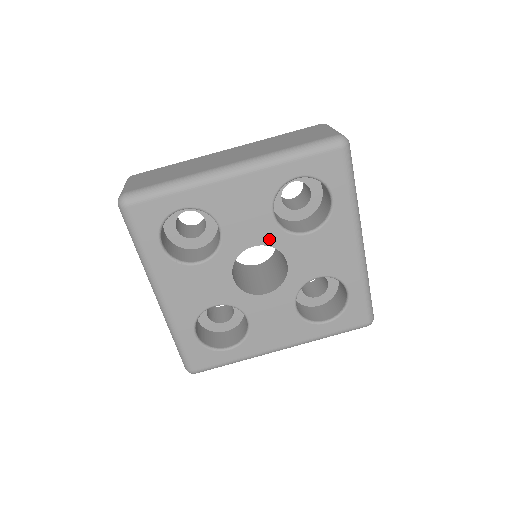
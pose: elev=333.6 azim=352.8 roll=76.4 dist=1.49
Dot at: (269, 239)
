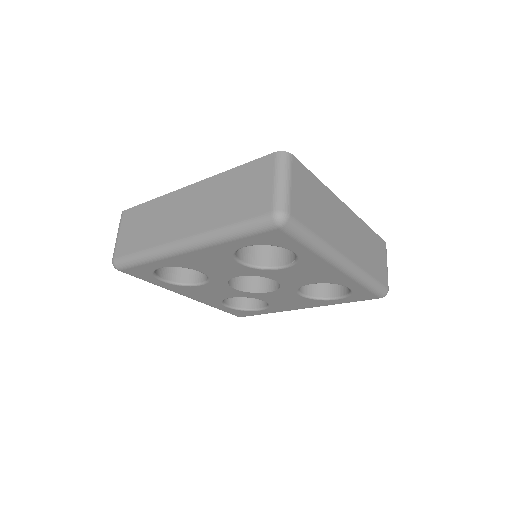
Dot at: (248, 273)
